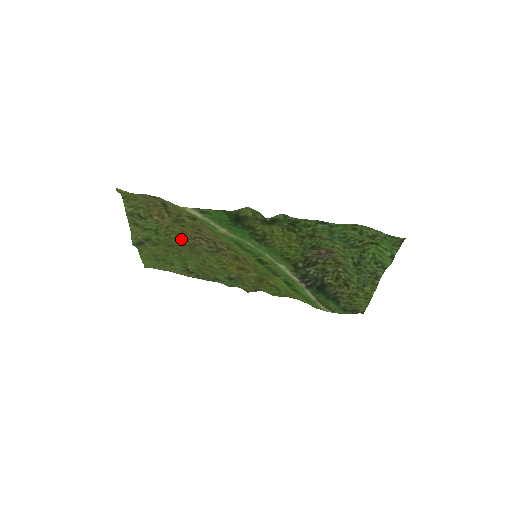
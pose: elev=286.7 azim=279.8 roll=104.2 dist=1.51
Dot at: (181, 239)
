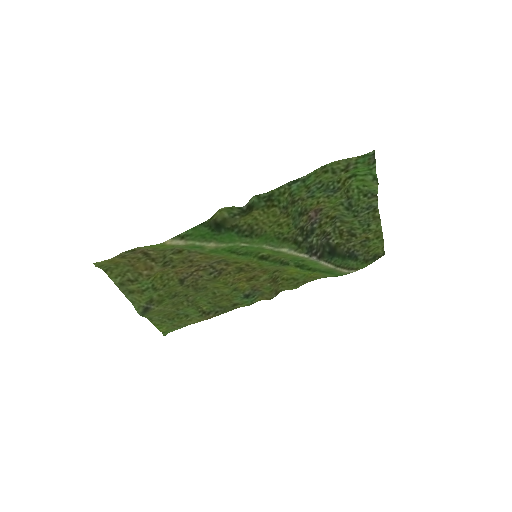
Dot at: (180, 282)
